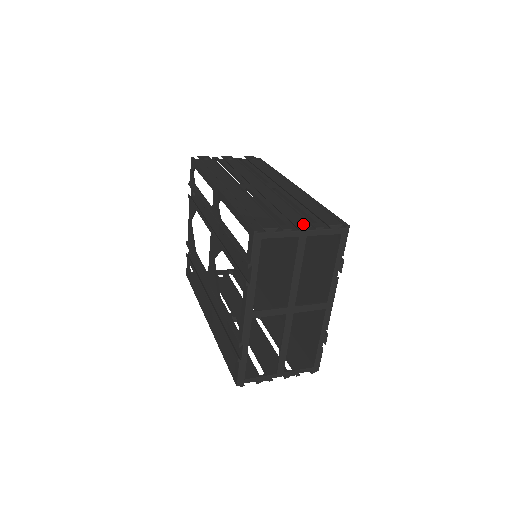
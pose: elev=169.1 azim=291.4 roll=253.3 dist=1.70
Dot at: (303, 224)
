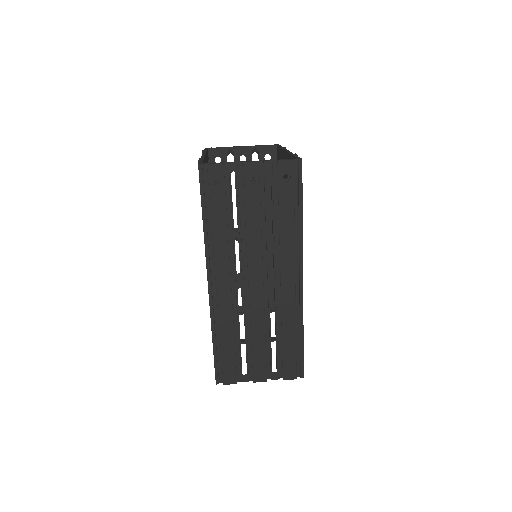
Dot at: (261, 379)
